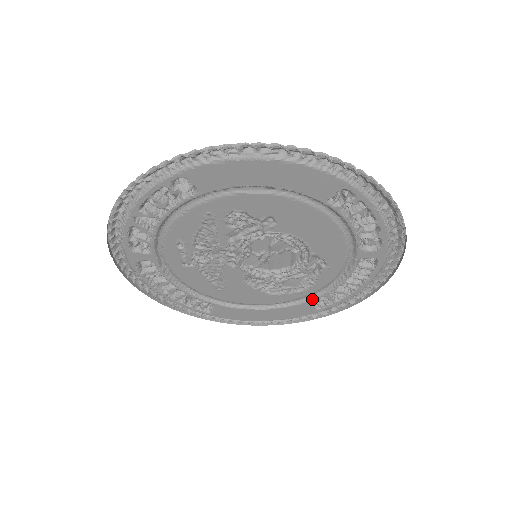
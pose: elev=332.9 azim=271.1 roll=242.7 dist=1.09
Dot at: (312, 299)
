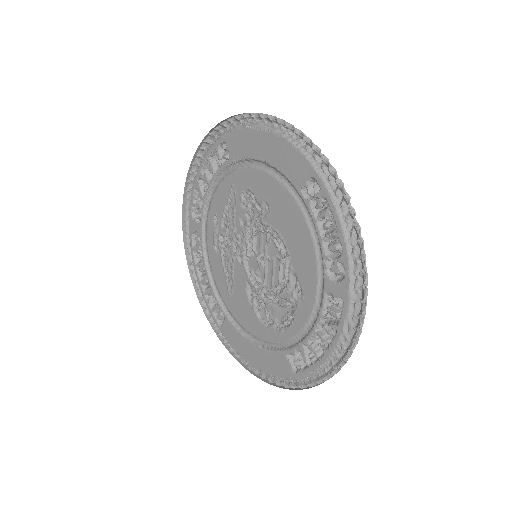
Dot at: (290, 349)
